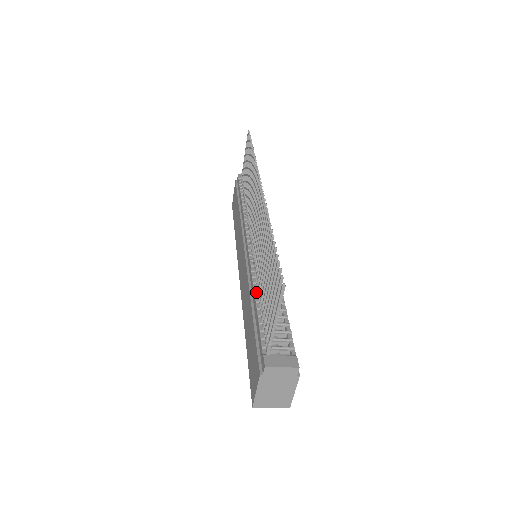
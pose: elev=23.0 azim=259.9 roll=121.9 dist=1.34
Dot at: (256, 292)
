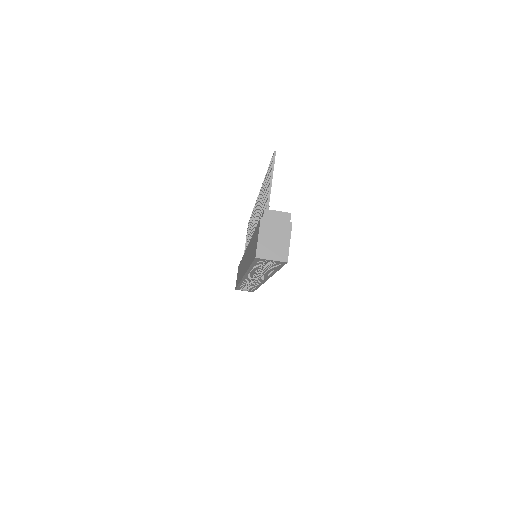
Dot at: occluded
